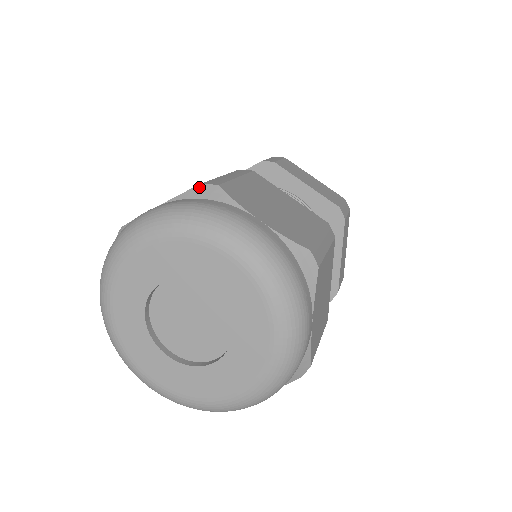
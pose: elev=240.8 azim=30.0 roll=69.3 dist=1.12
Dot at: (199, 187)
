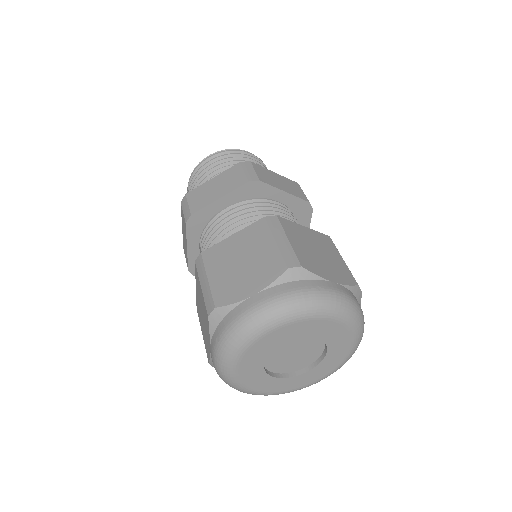
Dot at: (288, 272)
